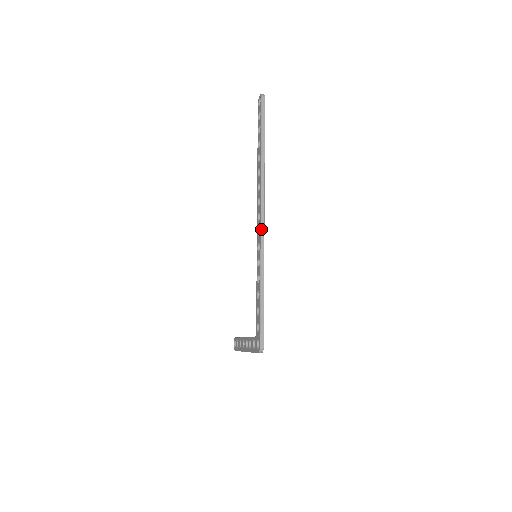
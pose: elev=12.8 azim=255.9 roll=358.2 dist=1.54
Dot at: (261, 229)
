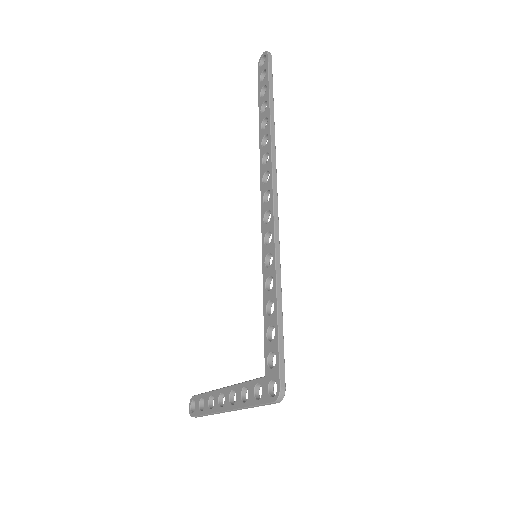
Dot at: (274, 211)
